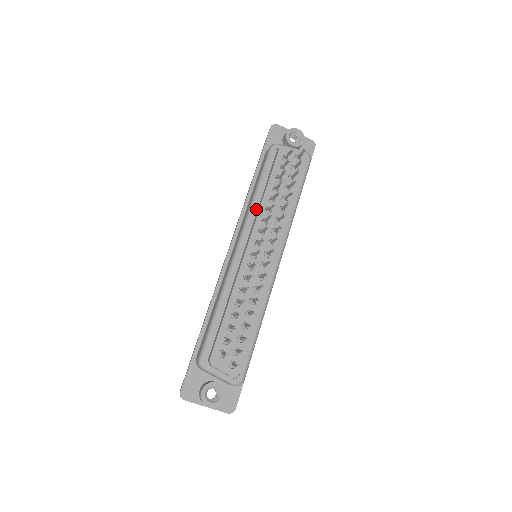
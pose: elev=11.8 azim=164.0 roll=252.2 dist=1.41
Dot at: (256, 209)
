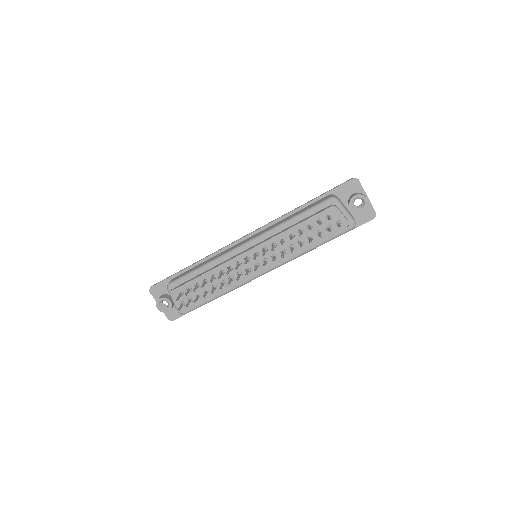
Dot at: (279, 231)
